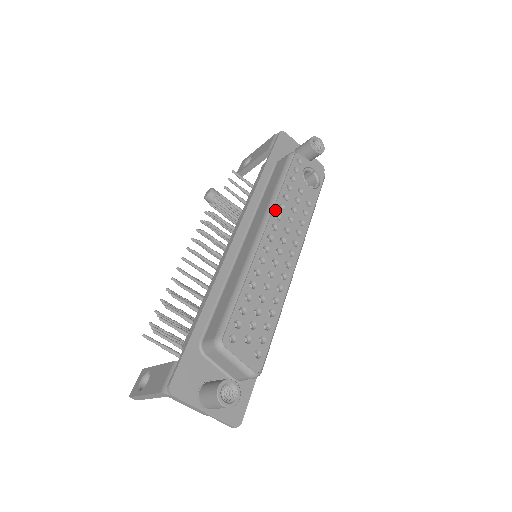
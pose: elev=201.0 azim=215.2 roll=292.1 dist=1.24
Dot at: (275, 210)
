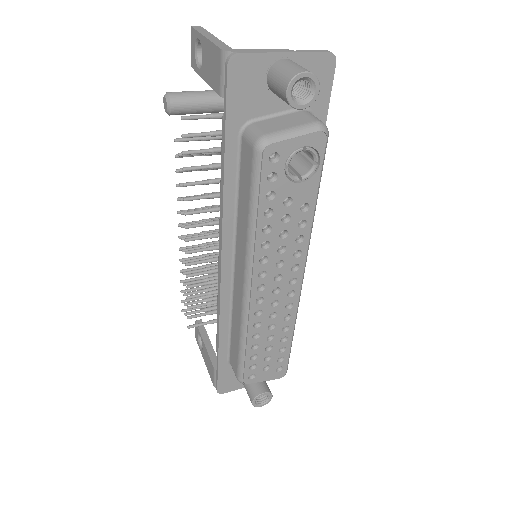
Dot at: (256, 257)
